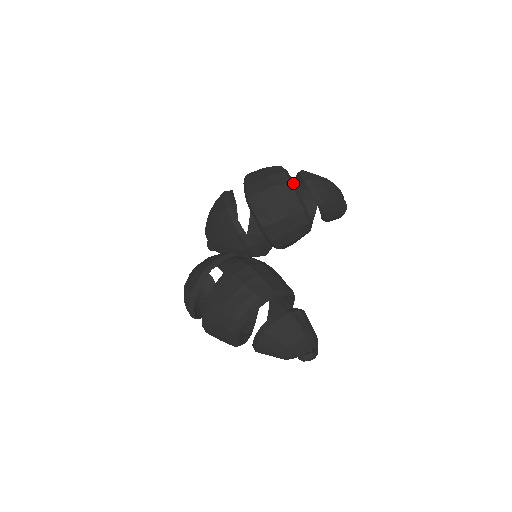
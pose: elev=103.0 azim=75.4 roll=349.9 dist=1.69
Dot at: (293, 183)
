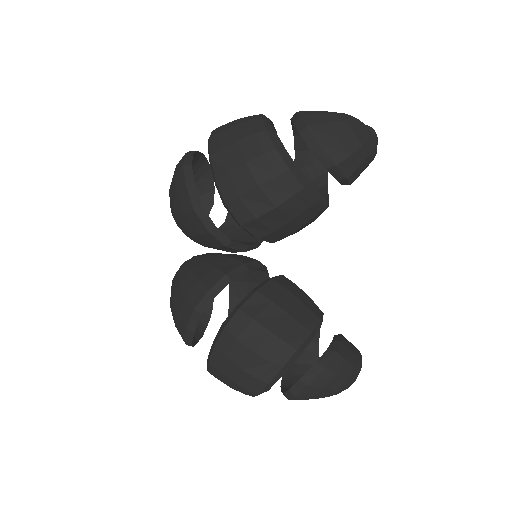
Dot at: (293, 164)
